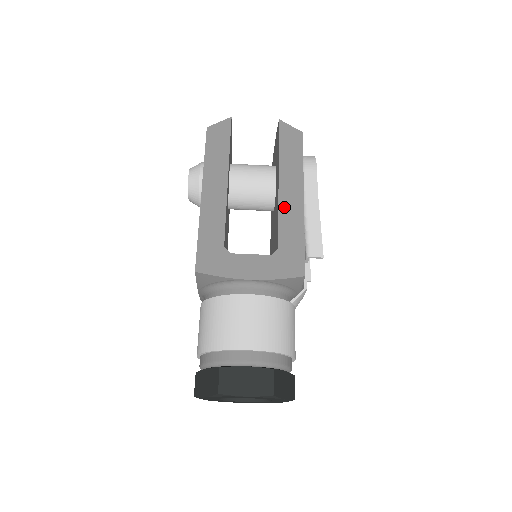
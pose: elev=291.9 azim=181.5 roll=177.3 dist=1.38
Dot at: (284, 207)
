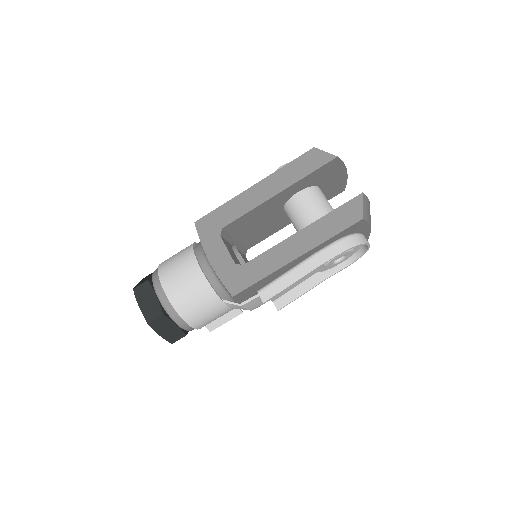
Dot at: (280, 248)
